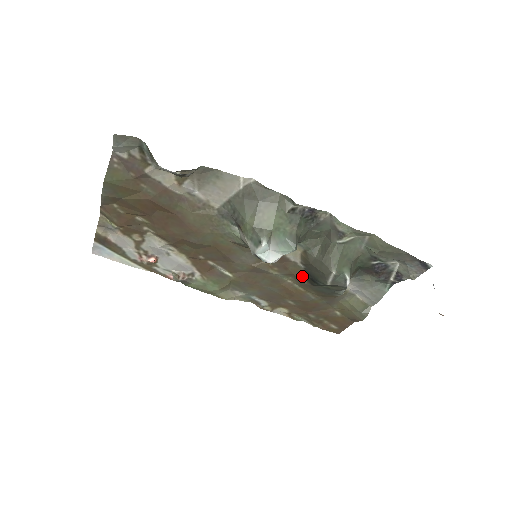
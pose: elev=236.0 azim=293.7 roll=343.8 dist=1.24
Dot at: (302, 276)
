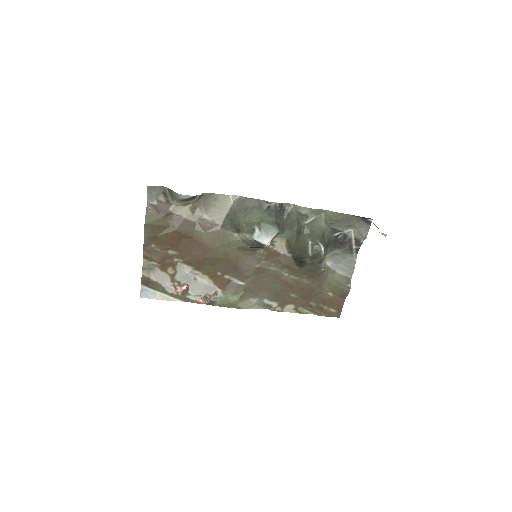
Dot at: (292, 264)
